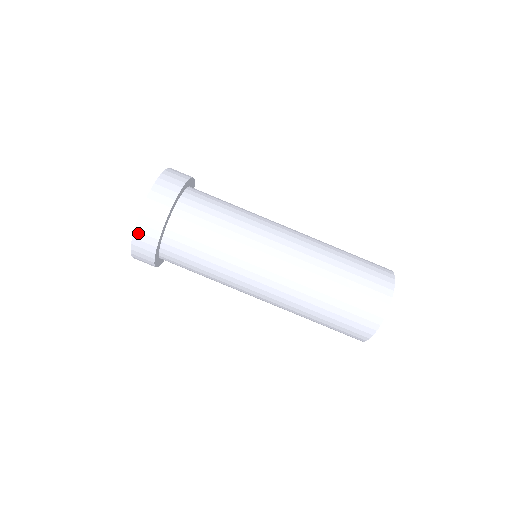
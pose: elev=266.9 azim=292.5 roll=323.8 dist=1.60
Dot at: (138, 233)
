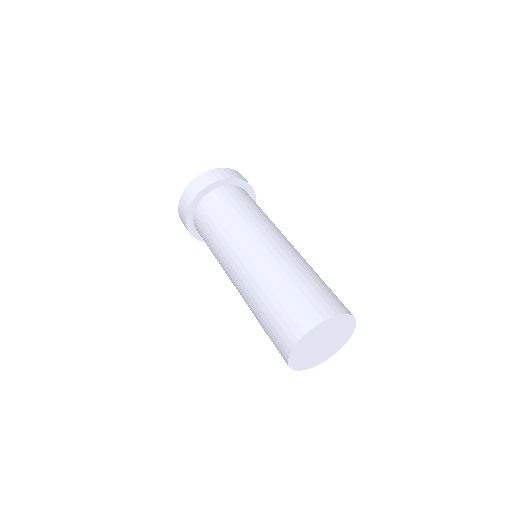
Dot at: (185, 193)
